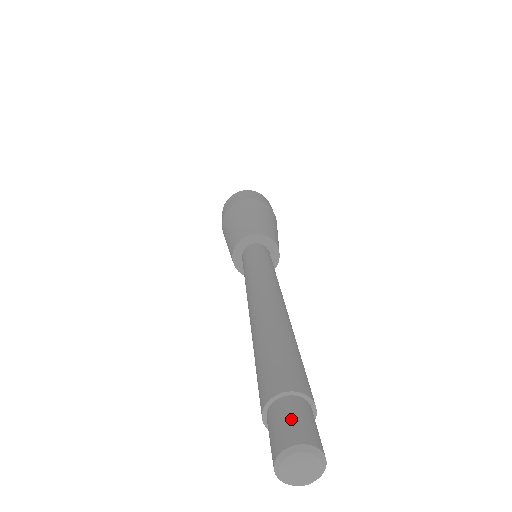
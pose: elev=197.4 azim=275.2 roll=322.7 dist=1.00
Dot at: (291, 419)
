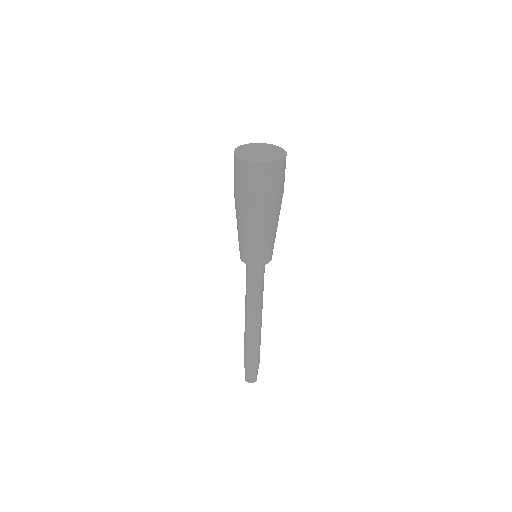
Dot at: (253, 377)
